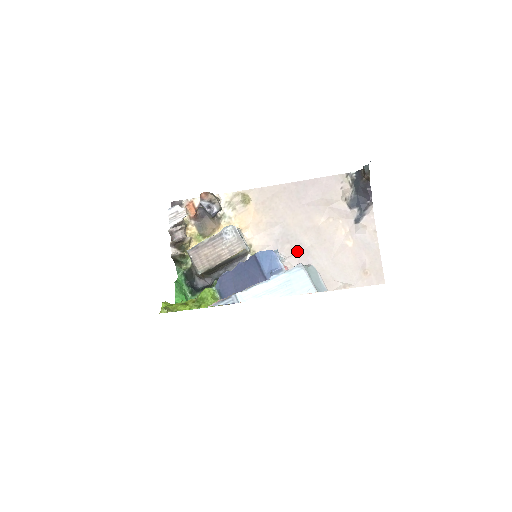
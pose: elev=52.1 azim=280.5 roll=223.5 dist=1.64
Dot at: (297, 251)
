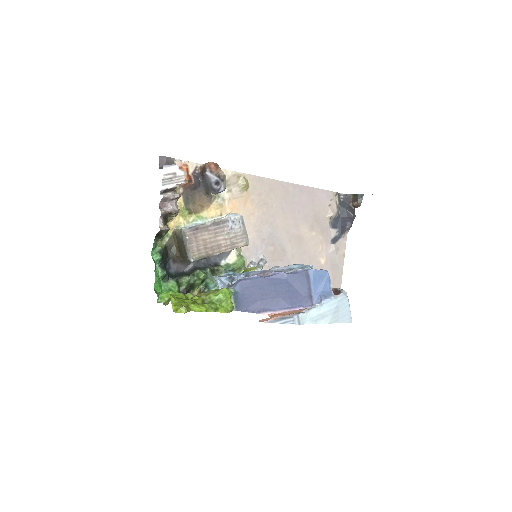
Dot at: (278, 256)
